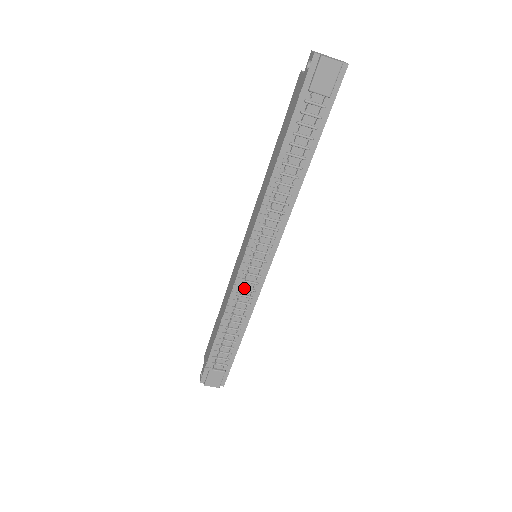
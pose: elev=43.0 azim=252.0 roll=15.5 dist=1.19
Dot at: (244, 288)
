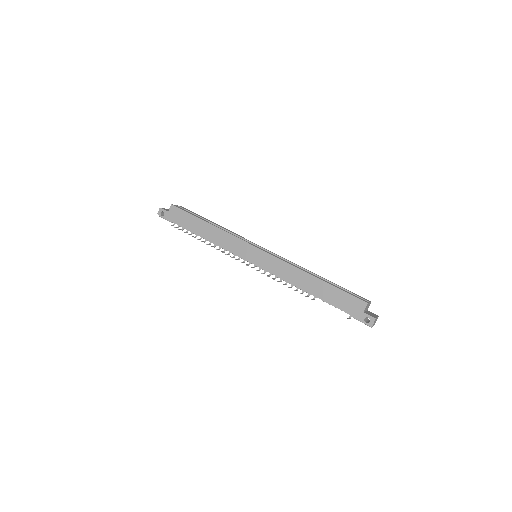
Dot at: occluded
